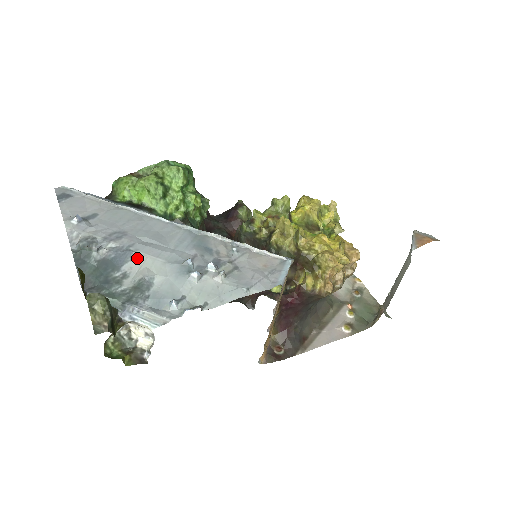
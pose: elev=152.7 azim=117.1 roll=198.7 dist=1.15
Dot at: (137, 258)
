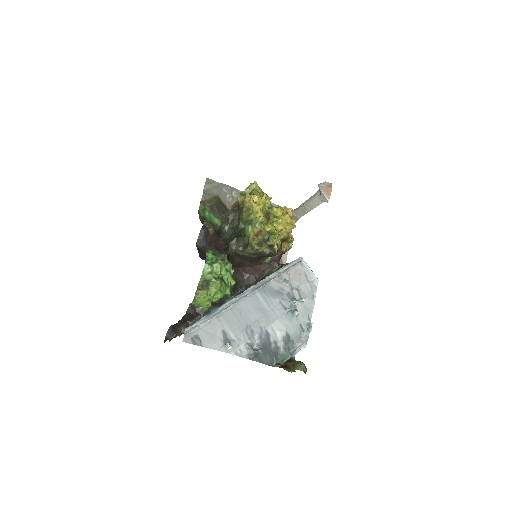
Dot at: (271, 331)
